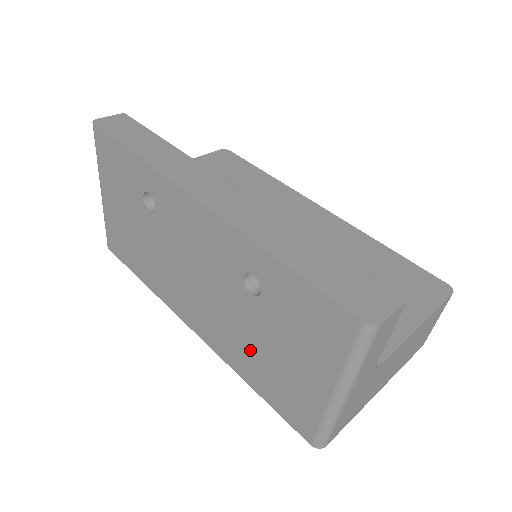
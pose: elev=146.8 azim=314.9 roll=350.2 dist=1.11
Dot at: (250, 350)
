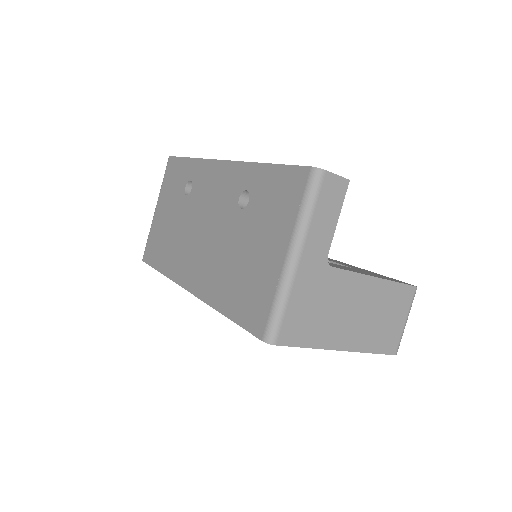
Dot at: (230, 268)
